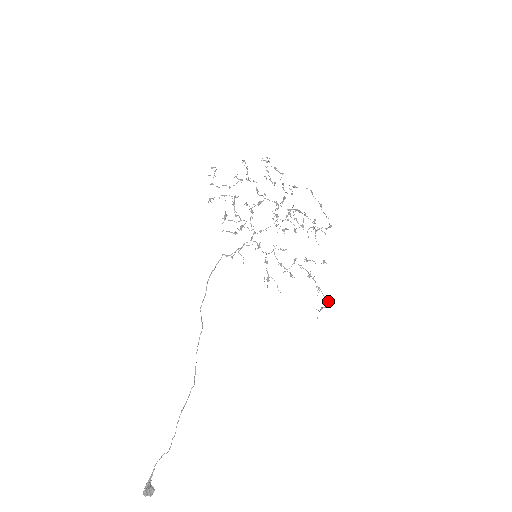
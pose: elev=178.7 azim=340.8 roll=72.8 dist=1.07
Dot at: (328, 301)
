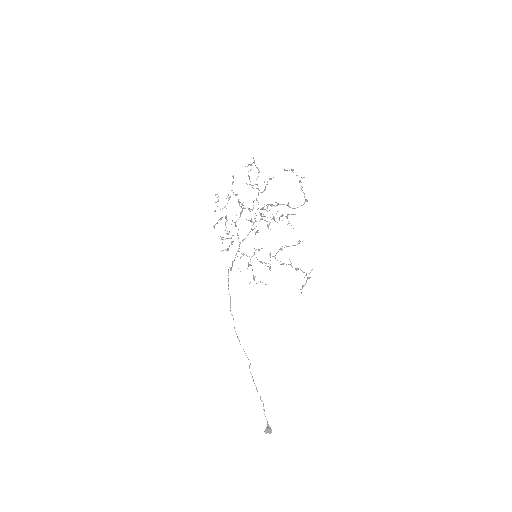
Dot at: occluded
